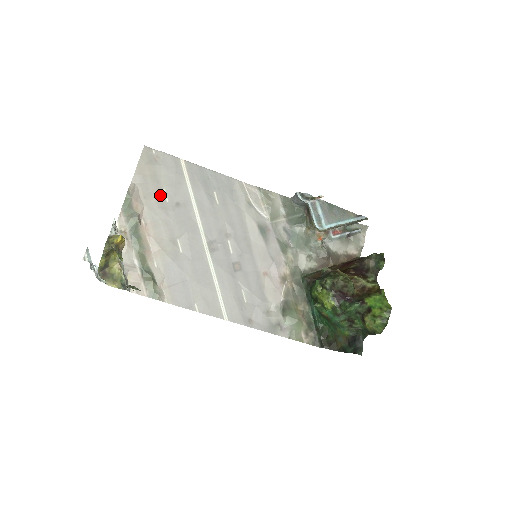
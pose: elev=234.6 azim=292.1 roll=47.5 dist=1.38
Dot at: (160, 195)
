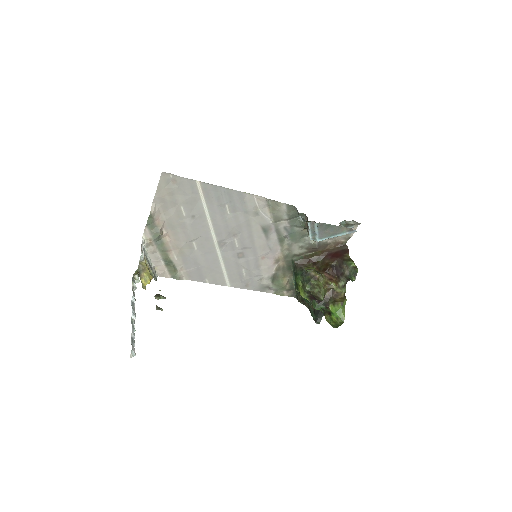
Dot at: (178, 211)
